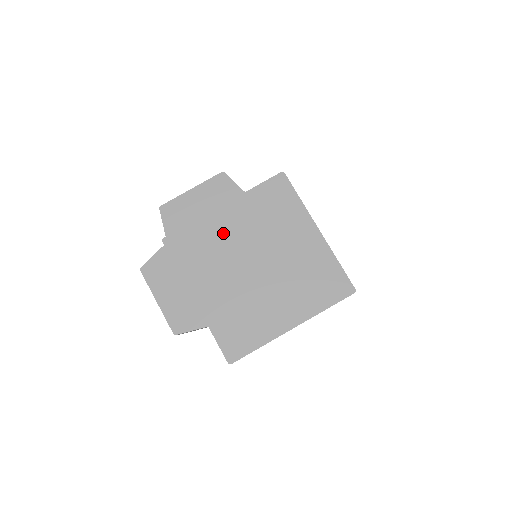
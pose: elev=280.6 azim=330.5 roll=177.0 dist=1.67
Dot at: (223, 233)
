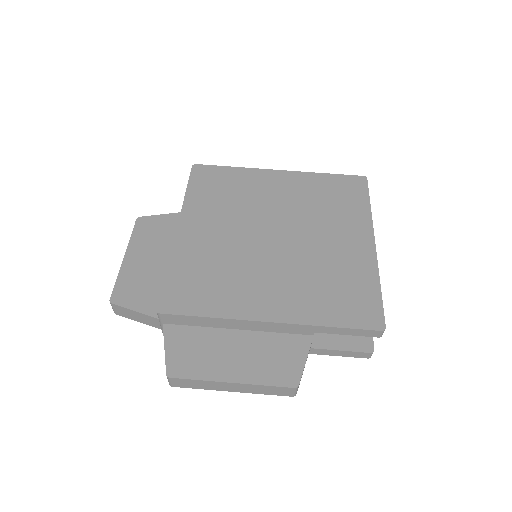
Dot at: (210, 245)
